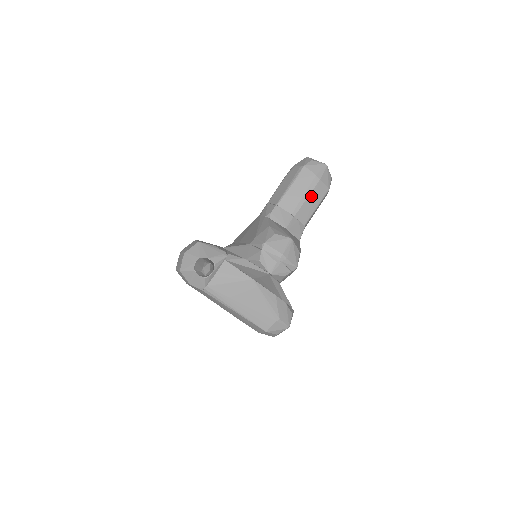
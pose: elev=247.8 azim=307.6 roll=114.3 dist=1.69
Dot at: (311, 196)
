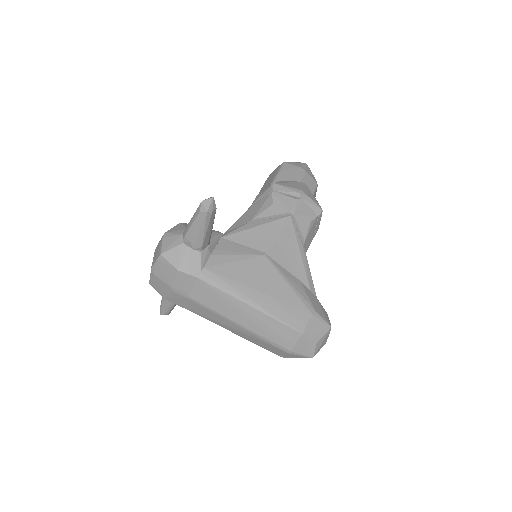
Dot at: occluded
